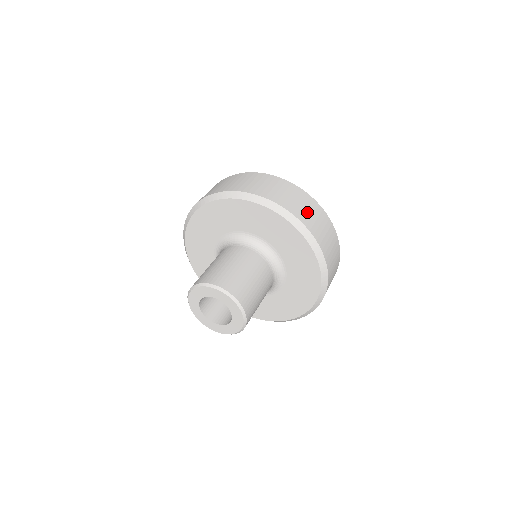
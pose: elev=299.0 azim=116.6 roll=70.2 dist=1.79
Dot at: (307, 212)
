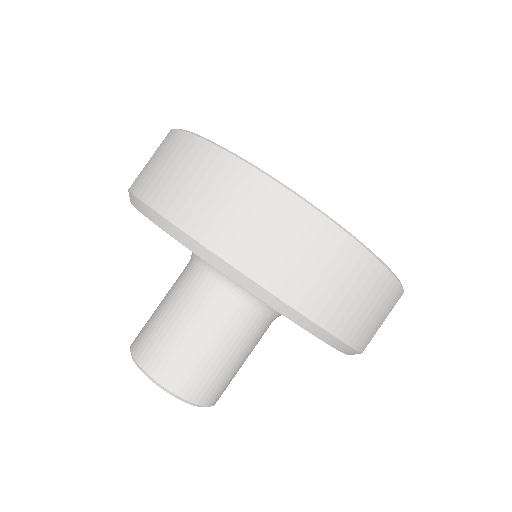
Dot at: (242, 224)
